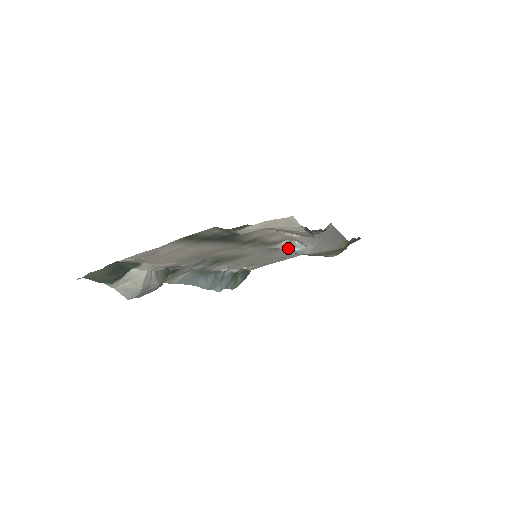
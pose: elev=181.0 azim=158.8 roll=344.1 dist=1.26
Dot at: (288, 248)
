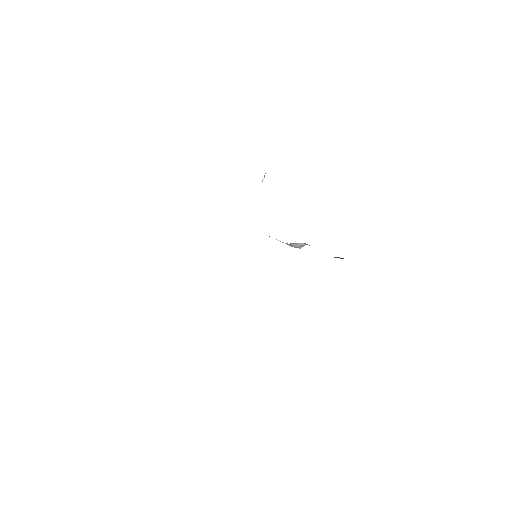
Dot at: (288, 244)
